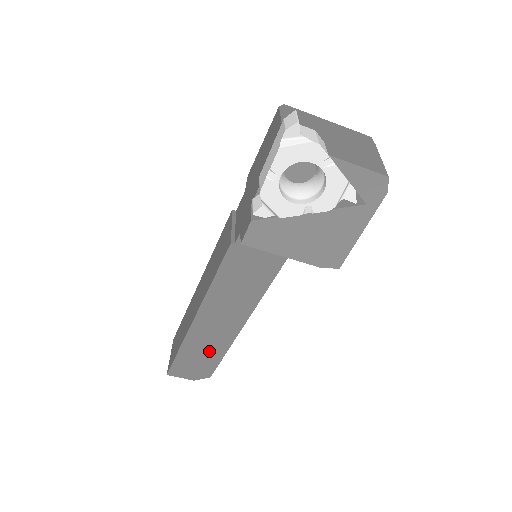
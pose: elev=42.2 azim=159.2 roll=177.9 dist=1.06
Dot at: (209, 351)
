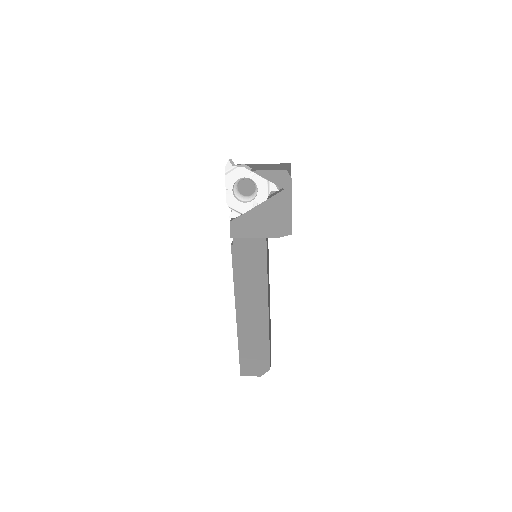
Dot at: (258, 341)
